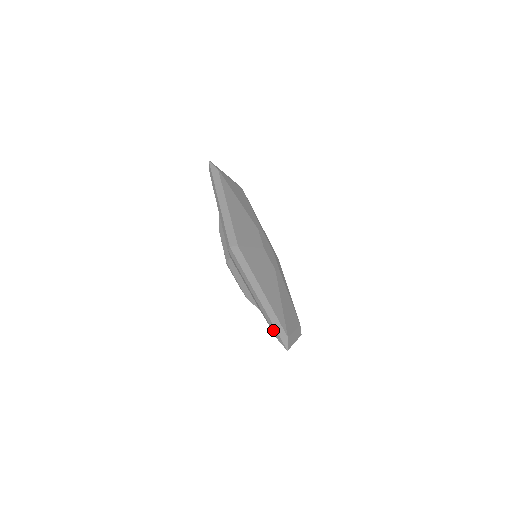
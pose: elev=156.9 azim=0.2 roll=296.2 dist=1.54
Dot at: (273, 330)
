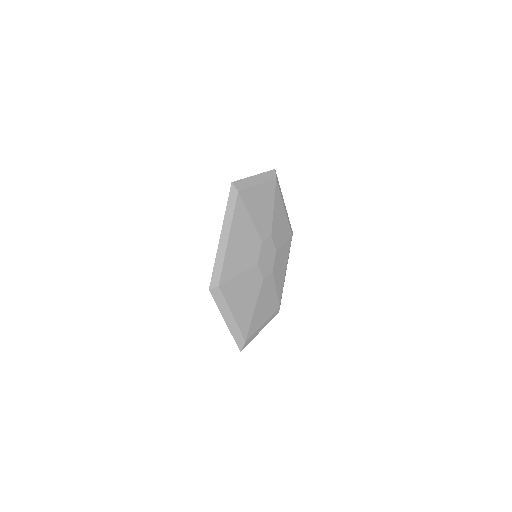
Dot at: occluded
